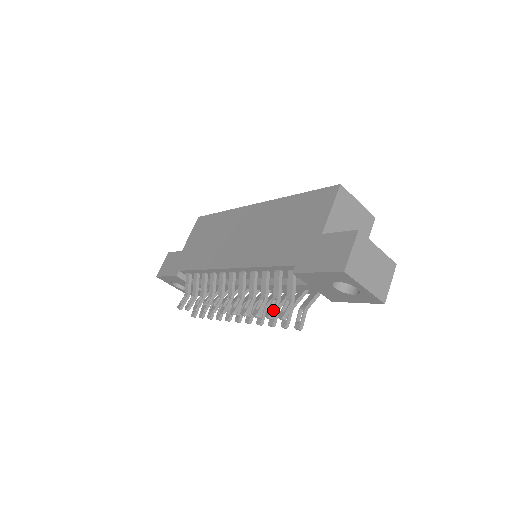
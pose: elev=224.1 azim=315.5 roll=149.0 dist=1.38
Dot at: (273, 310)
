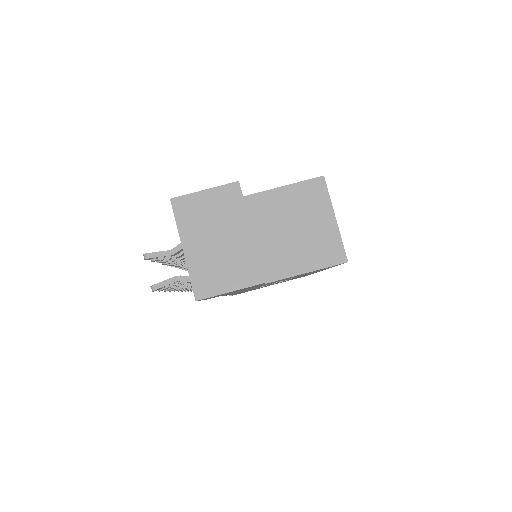
Dot at: occluded
